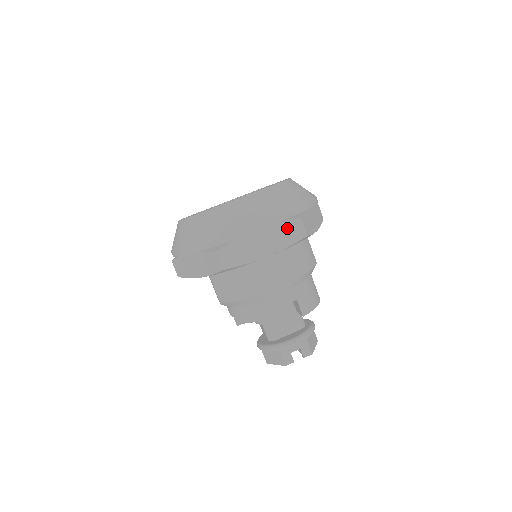
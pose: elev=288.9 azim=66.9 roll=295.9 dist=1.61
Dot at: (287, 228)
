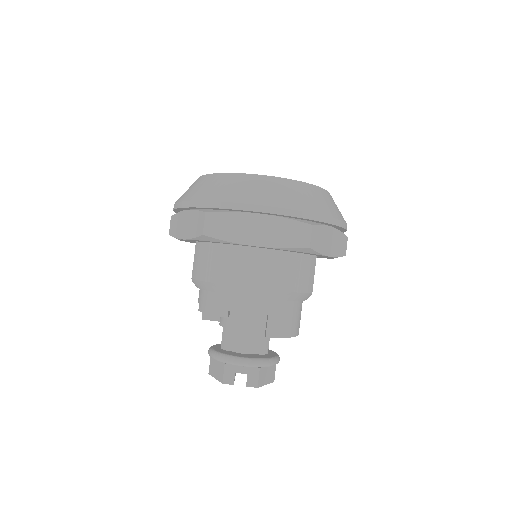
Dot at: (292, 228)
